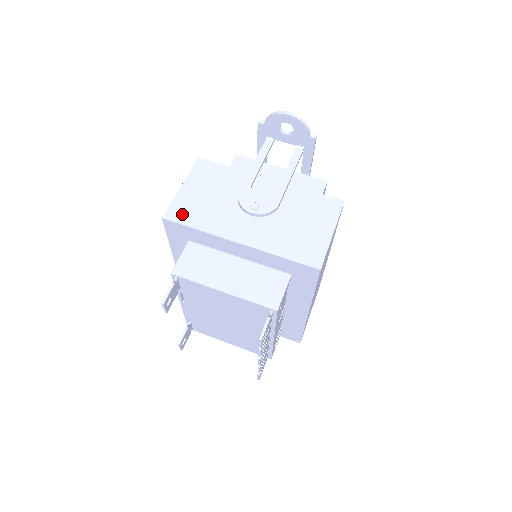
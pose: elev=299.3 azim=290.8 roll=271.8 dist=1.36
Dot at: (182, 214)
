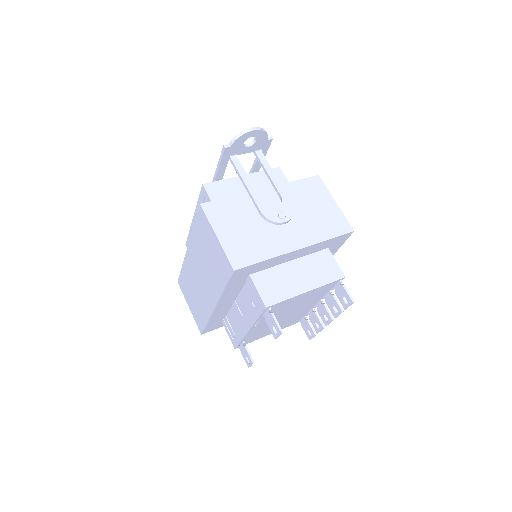
Dot at: (243, 257)
